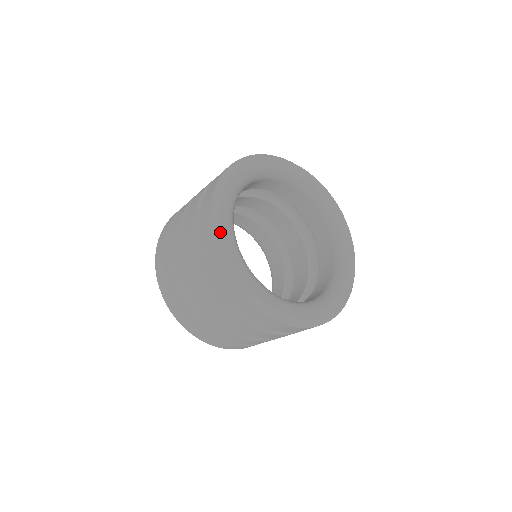
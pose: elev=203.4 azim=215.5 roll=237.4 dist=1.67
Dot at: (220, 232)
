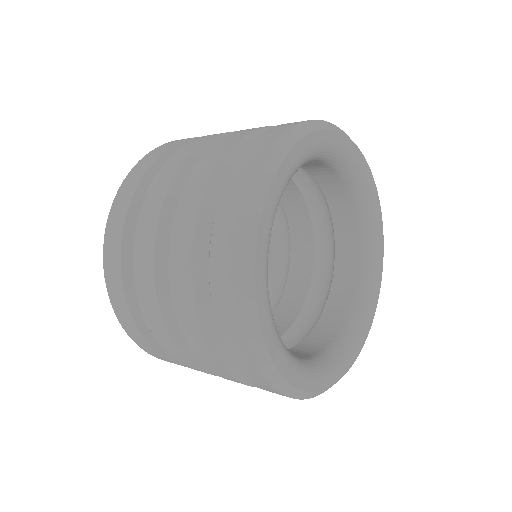
Dot at: (272, 173)
